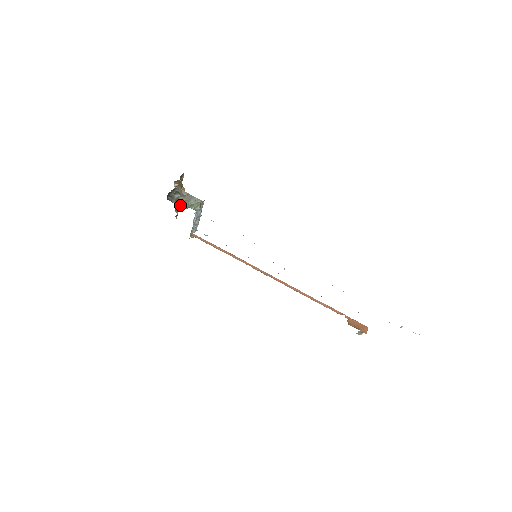
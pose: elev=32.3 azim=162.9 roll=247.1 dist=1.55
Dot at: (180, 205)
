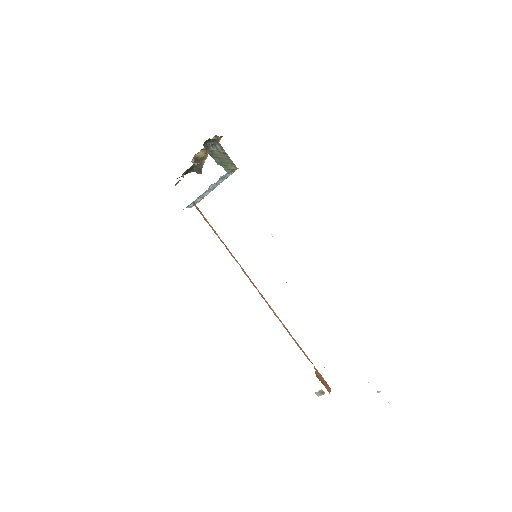
Dot at: (213, 158)
